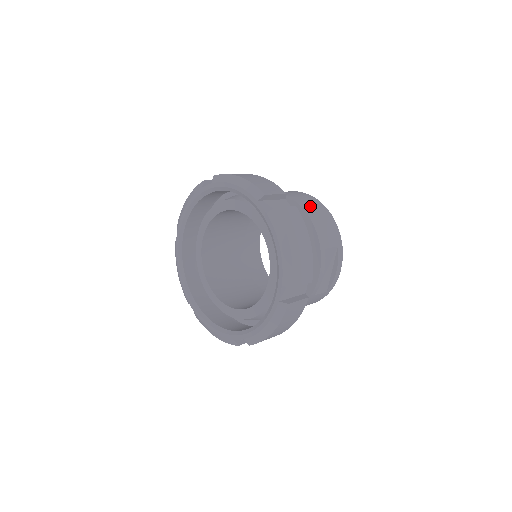
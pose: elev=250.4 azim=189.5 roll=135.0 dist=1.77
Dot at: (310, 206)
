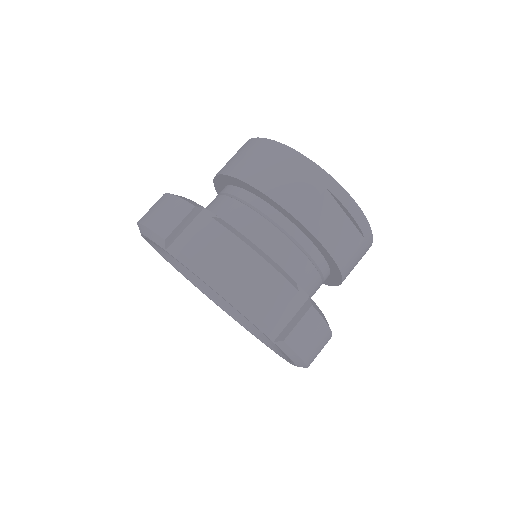
Dot at: (257, 167)
